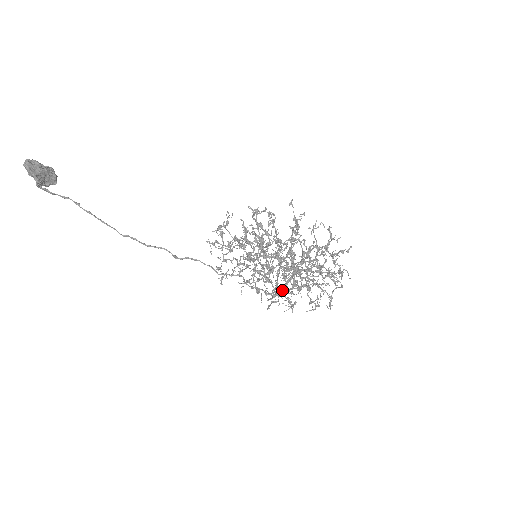
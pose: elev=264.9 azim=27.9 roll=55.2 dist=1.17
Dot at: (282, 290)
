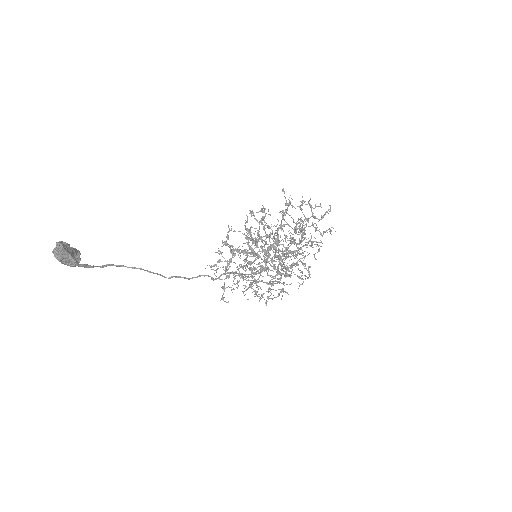
Dot at: (278, 278)
